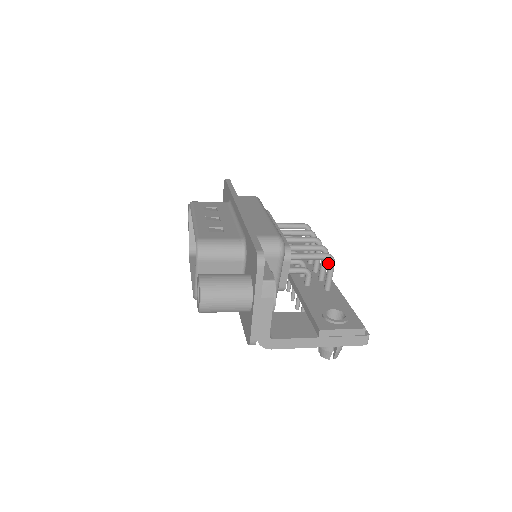
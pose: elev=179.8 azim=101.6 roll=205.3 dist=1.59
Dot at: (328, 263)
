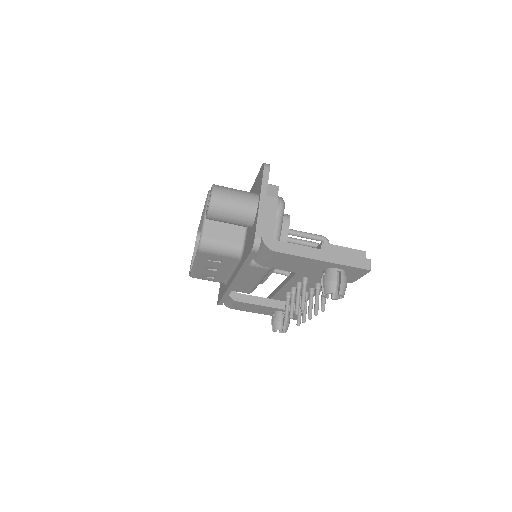
Dot at: occluded
